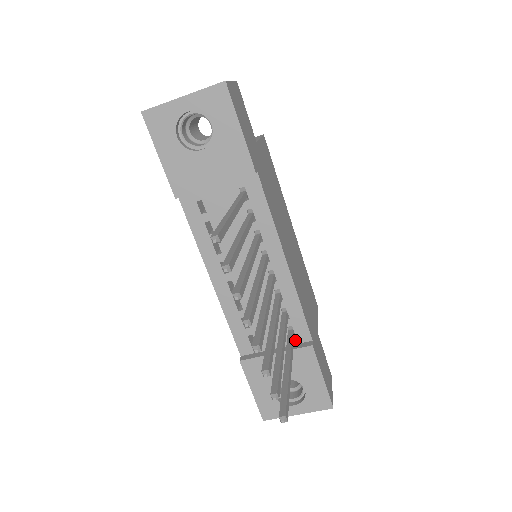
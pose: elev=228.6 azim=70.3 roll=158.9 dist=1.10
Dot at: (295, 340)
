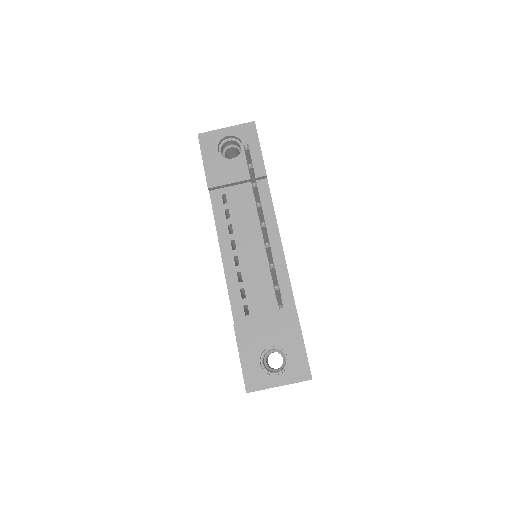
Dot at: (282, 311)
